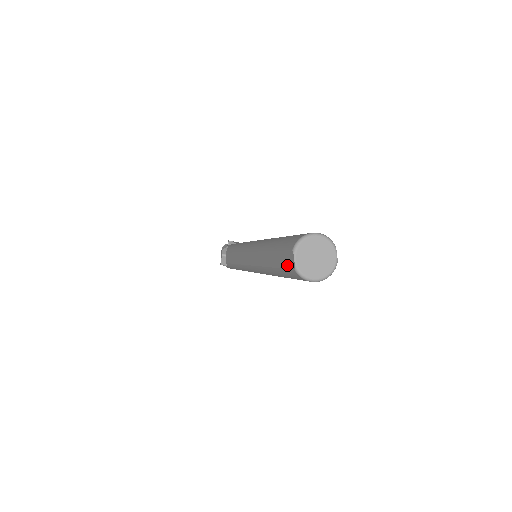
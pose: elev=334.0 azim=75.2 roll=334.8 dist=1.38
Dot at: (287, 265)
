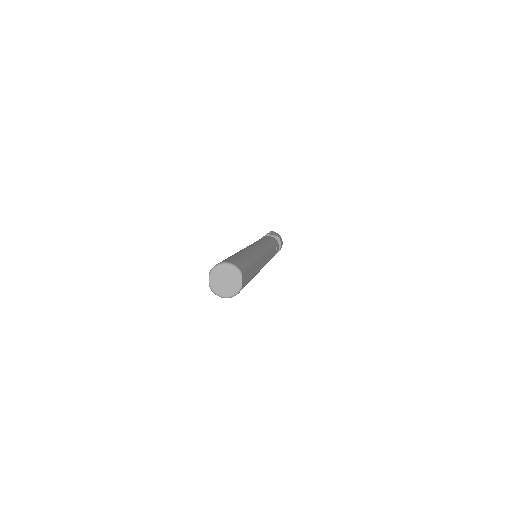
Dot at: occluded
